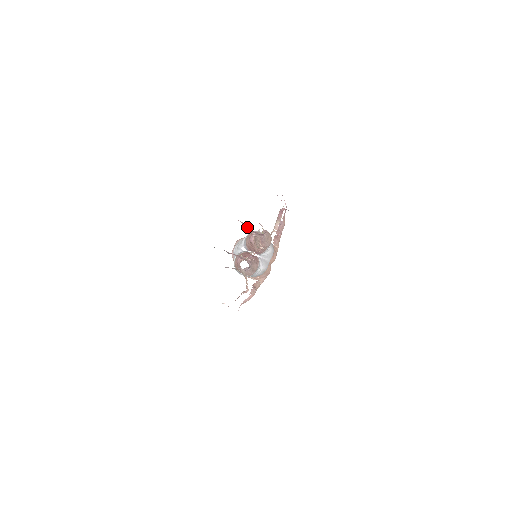
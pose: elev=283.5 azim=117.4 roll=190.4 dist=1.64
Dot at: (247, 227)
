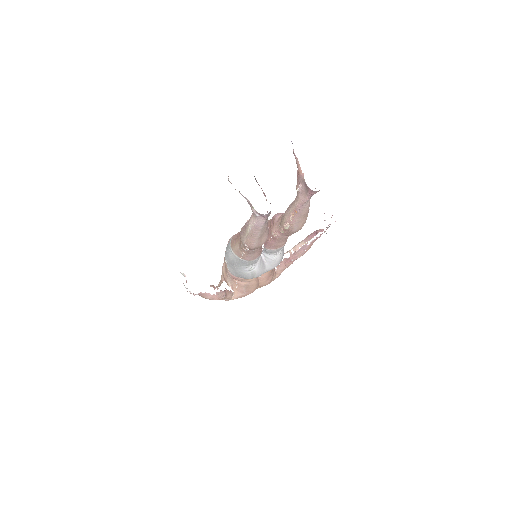
Dot at: (300, 171)
